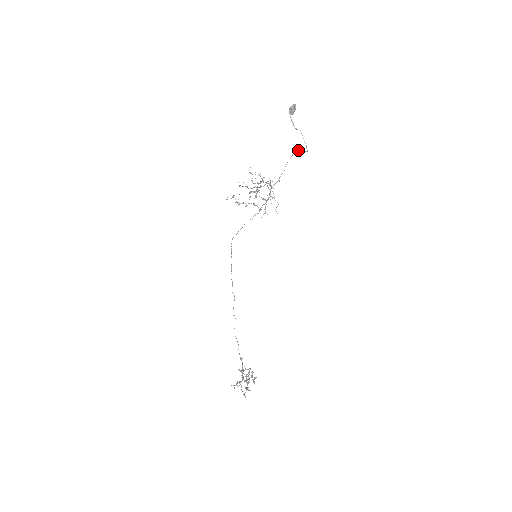
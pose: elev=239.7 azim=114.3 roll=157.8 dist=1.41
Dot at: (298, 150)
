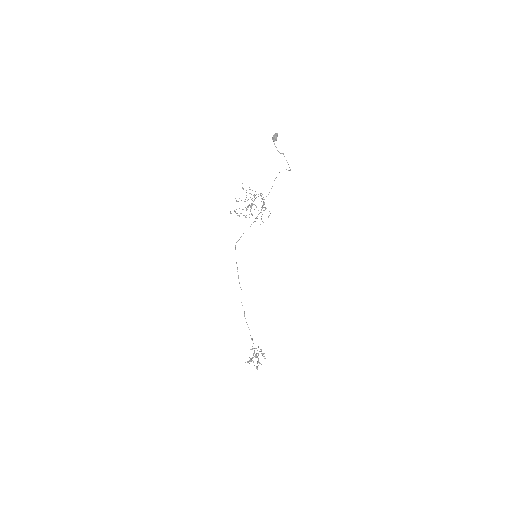
Dot at: occluded
